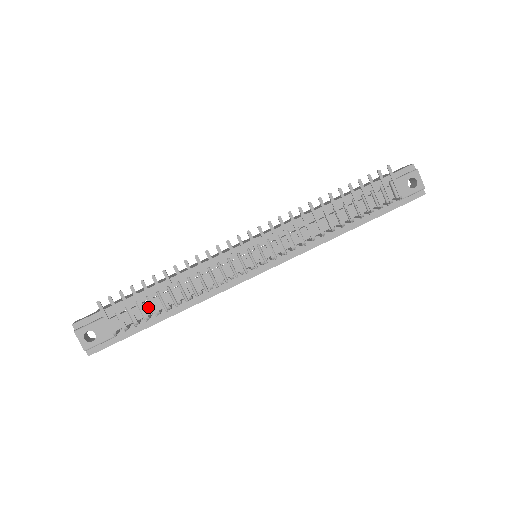
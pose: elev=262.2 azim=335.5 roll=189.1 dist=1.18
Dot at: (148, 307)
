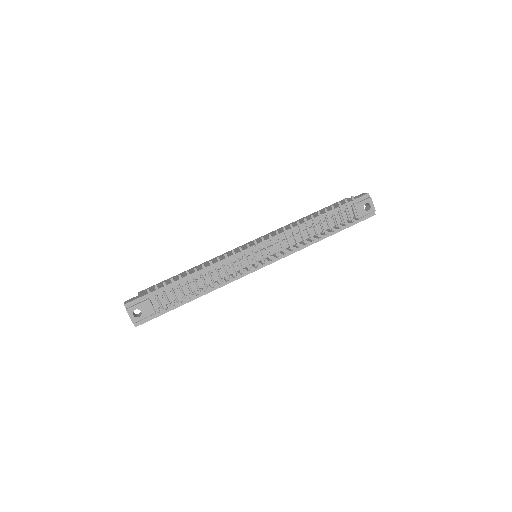
Dot at: (179, 292)
